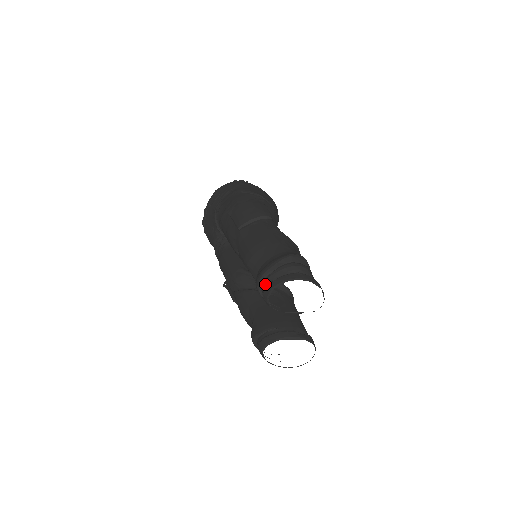
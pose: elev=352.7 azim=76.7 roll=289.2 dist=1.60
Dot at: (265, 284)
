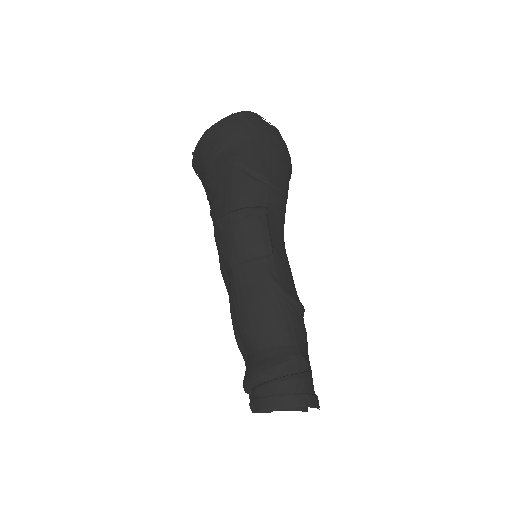
Dot at: (254, 393)
